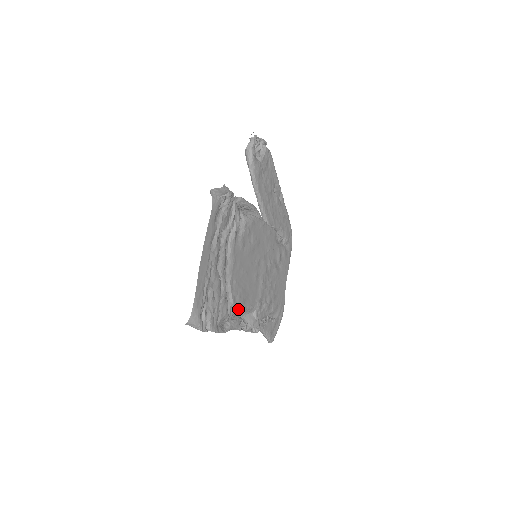
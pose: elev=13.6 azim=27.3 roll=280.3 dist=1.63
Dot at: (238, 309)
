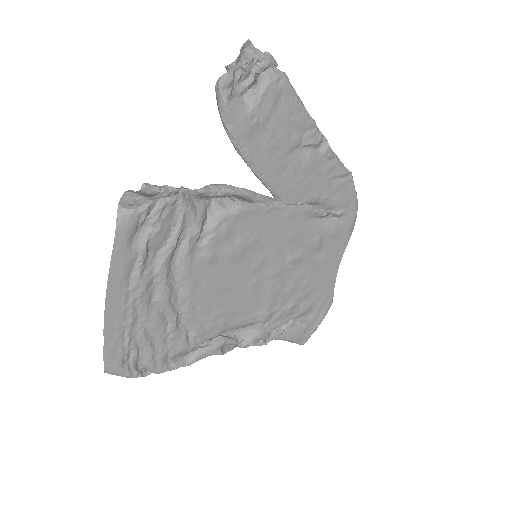
Dot at: (214, 334)
